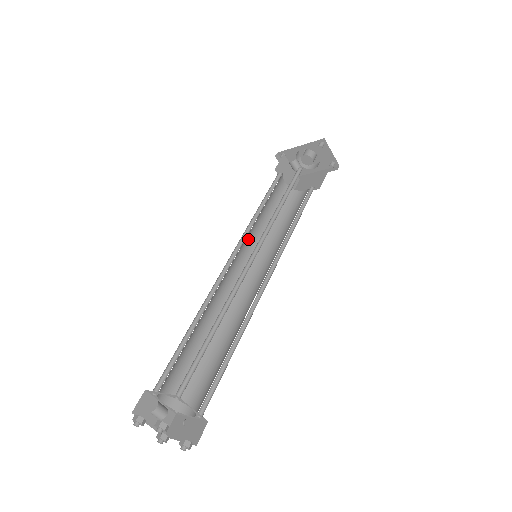
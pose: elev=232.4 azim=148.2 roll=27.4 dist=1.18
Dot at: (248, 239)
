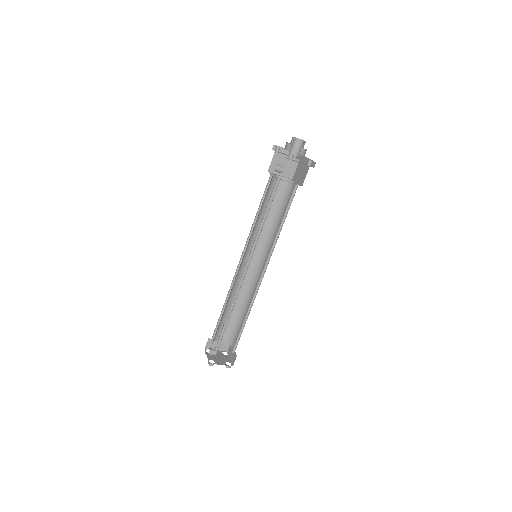
Dot at: (253, 239)
